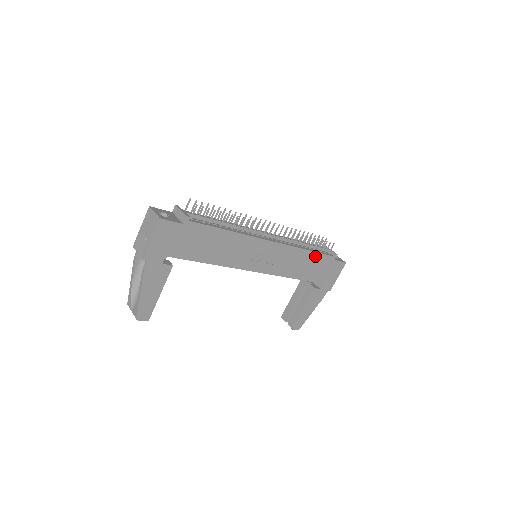
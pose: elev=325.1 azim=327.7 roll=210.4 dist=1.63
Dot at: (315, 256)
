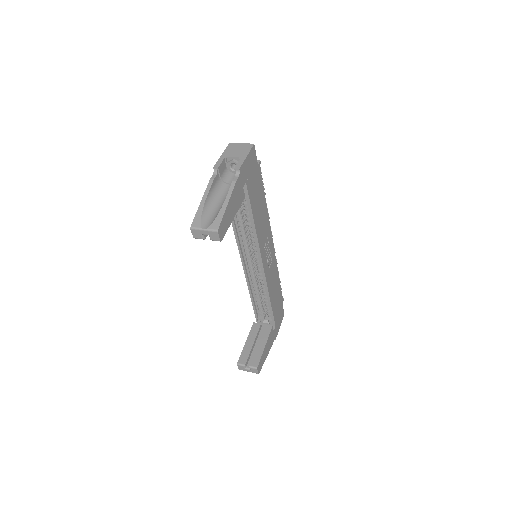
Dot at: (279, 287)
